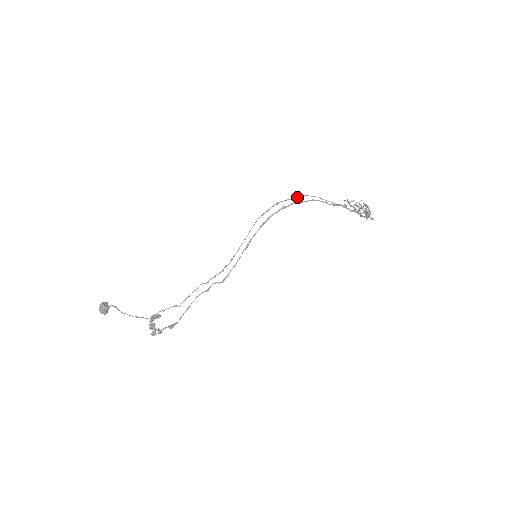
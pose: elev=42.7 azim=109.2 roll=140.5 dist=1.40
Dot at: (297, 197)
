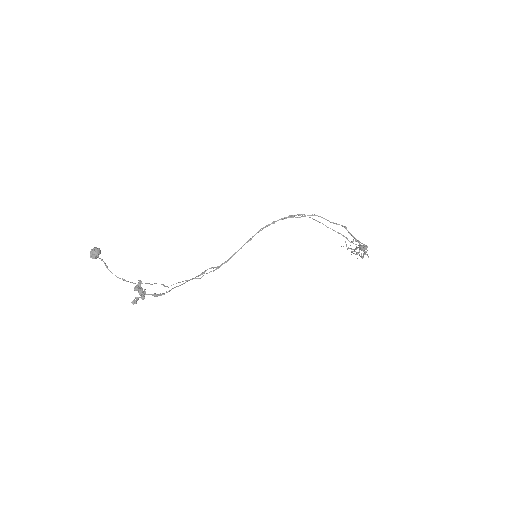
Dot at: occluded
